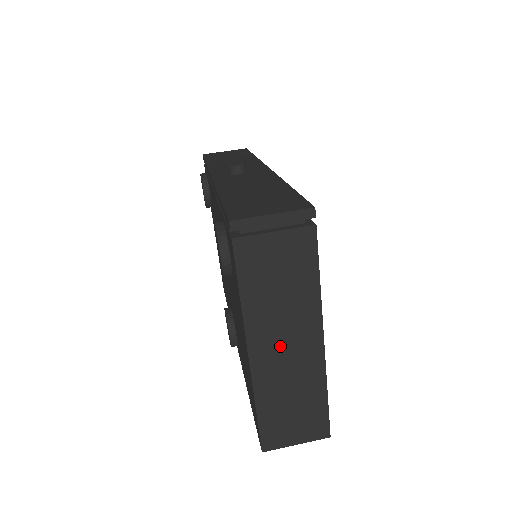
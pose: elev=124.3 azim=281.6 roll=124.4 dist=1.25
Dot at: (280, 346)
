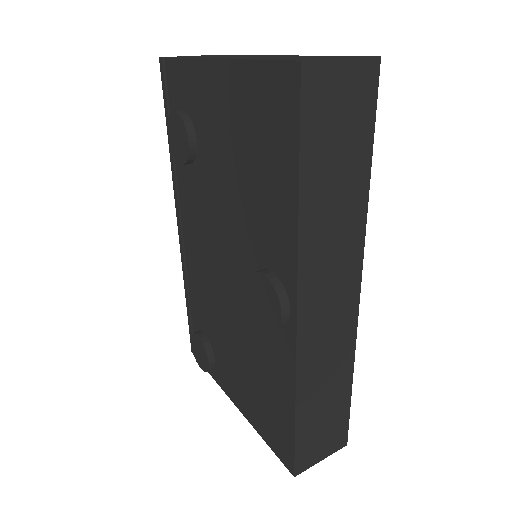
Dot at: occluded
